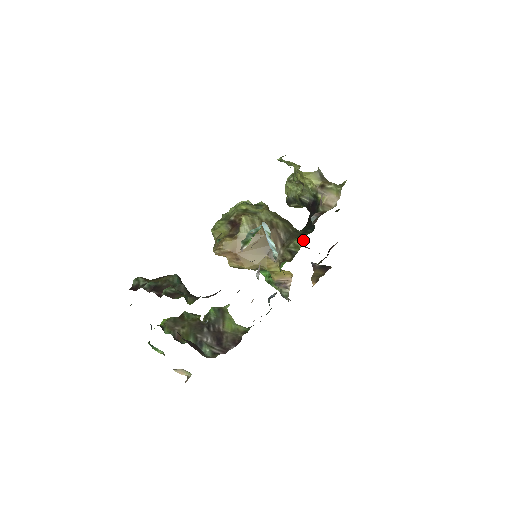
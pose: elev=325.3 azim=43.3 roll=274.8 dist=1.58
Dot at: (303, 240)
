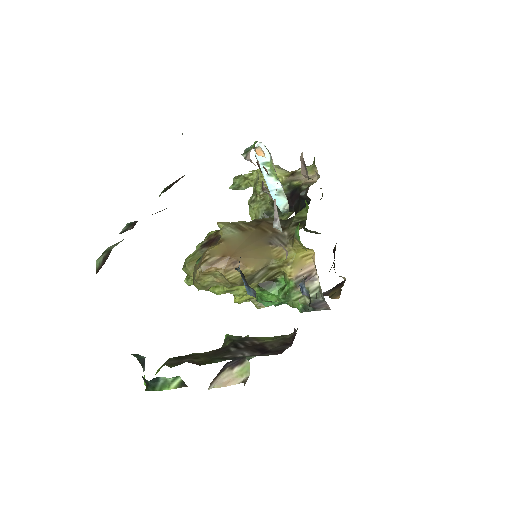
Dot at: (304, 211)
